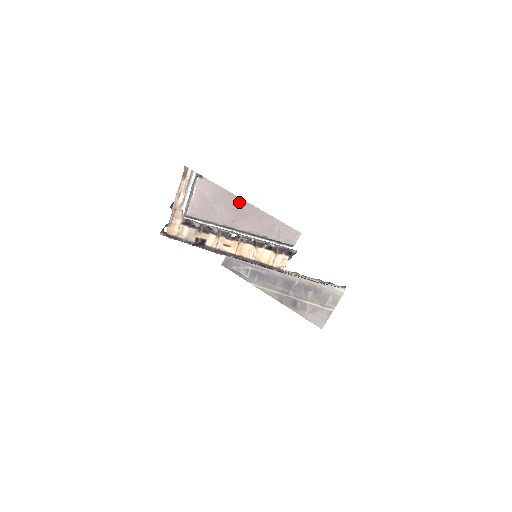
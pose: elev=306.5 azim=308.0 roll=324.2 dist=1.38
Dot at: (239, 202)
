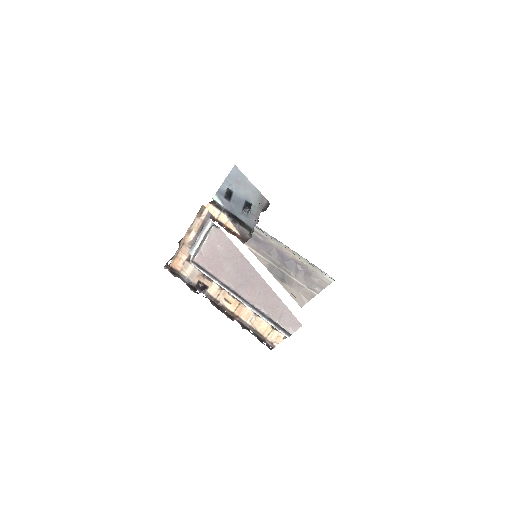
Dot at: (250, 269)
